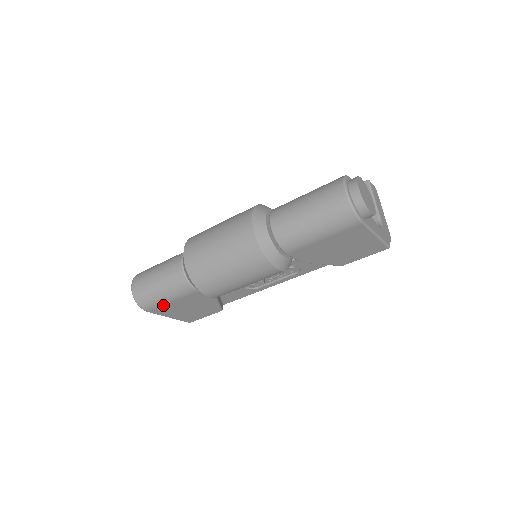
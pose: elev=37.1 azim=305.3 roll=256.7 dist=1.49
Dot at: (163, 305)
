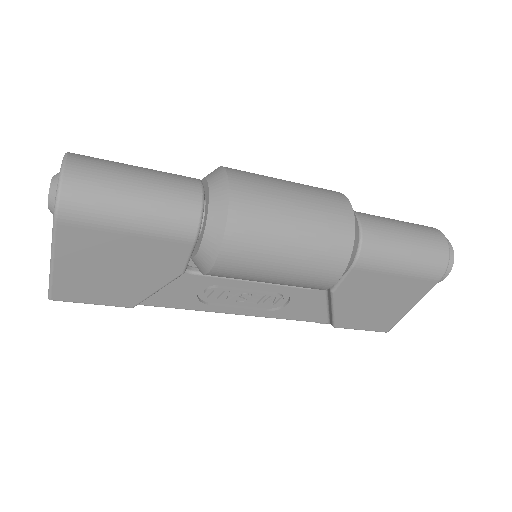
Dot at: (104, 229)
